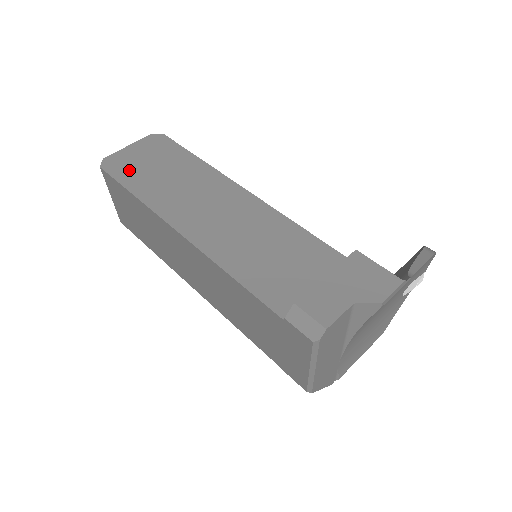
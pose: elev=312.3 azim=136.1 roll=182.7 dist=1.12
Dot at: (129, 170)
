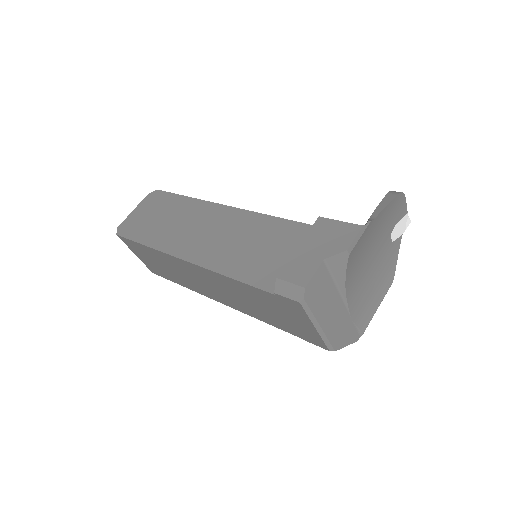
Dot at: (138, 228)
